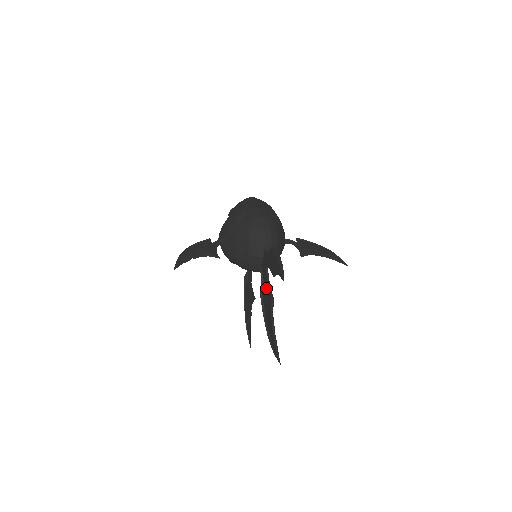
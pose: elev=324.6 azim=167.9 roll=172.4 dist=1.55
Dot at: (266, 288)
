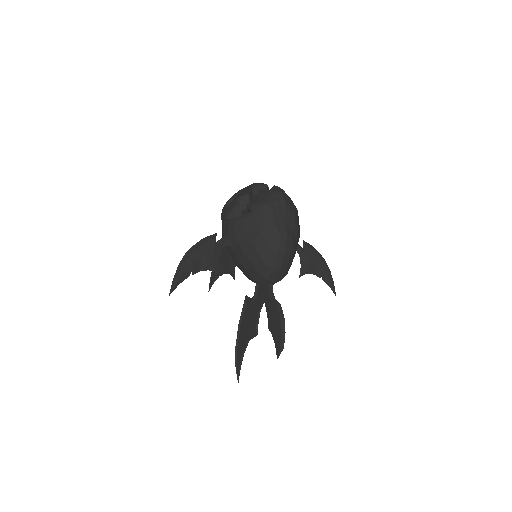
Dot at: (254, 314)
